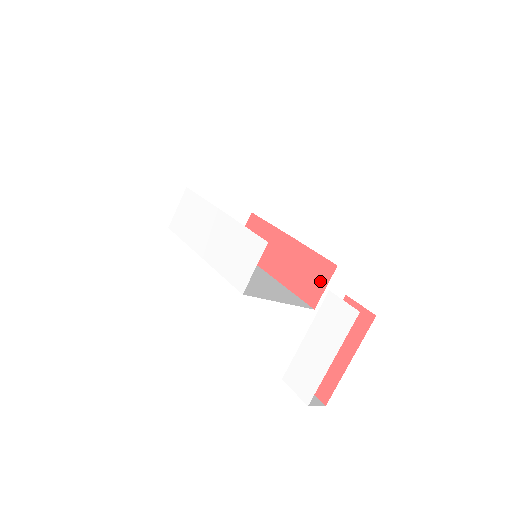
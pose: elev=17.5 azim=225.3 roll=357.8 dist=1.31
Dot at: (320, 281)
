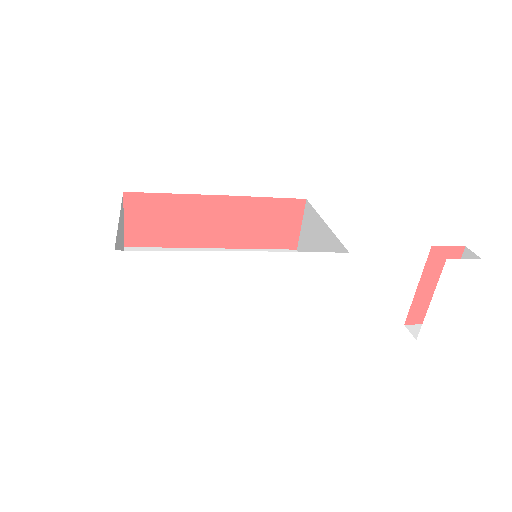
Dot at: (291, 223)
